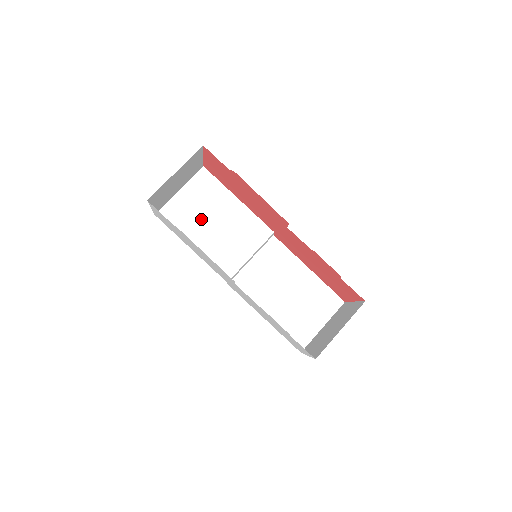
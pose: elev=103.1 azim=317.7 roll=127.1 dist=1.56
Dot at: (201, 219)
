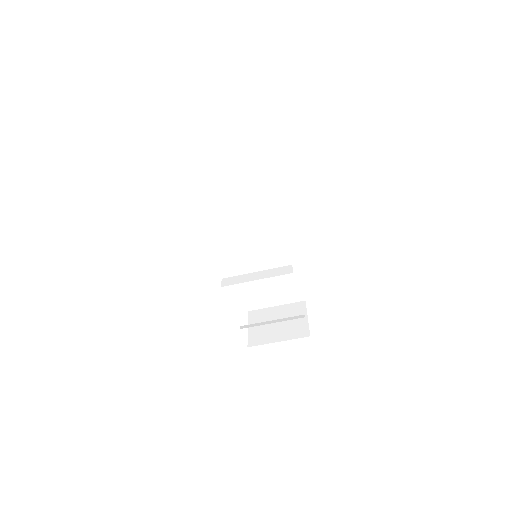
Dot at: (233, 189)
